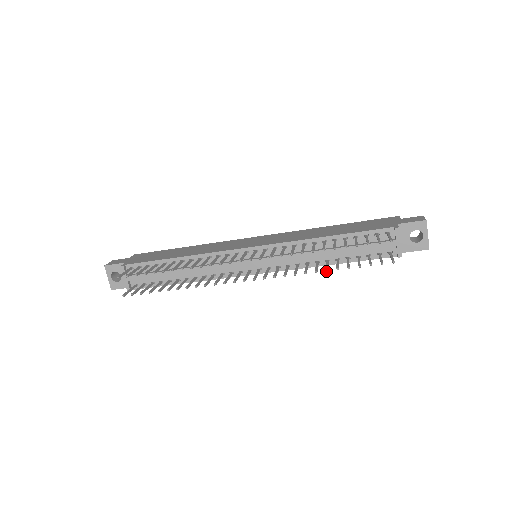
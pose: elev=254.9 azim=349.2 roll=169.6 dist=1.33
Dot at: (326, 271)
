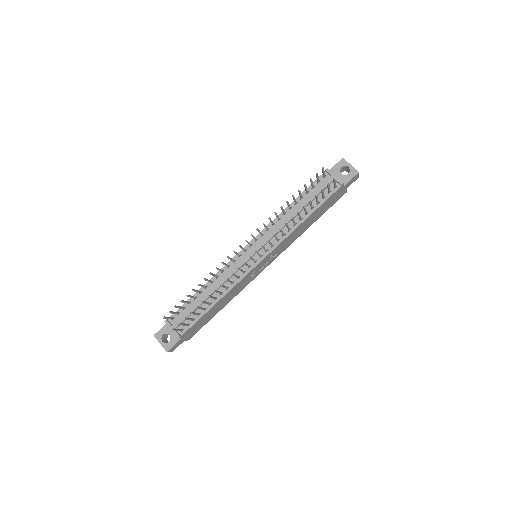
Dot at: (298, 213)
